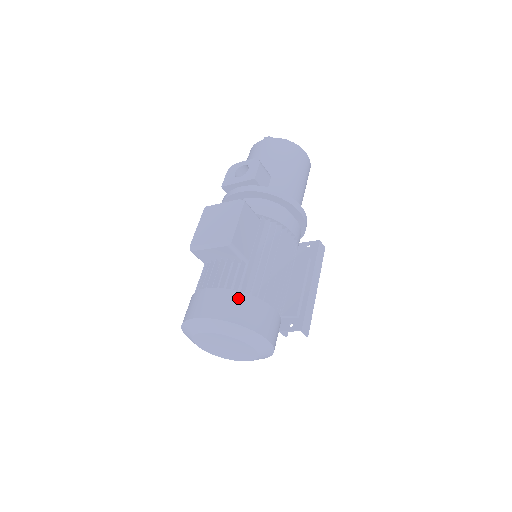
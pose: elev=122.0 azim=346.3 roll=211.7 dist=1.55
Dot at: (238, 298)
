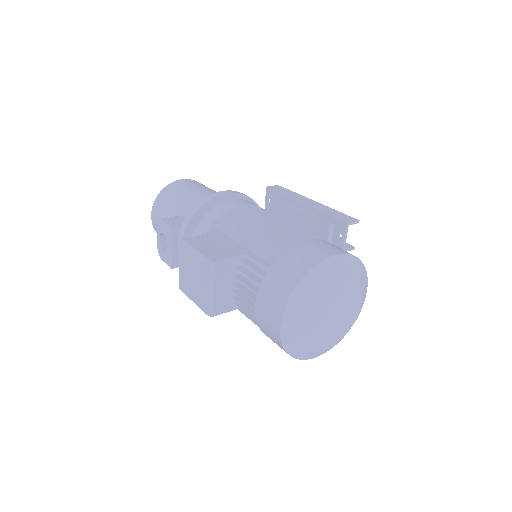
Dot at: (274, 273)
